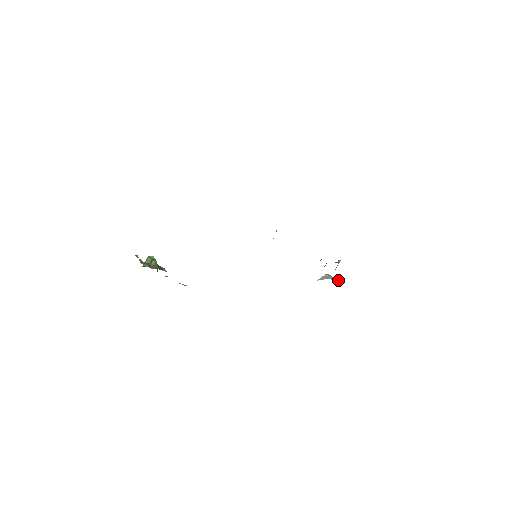
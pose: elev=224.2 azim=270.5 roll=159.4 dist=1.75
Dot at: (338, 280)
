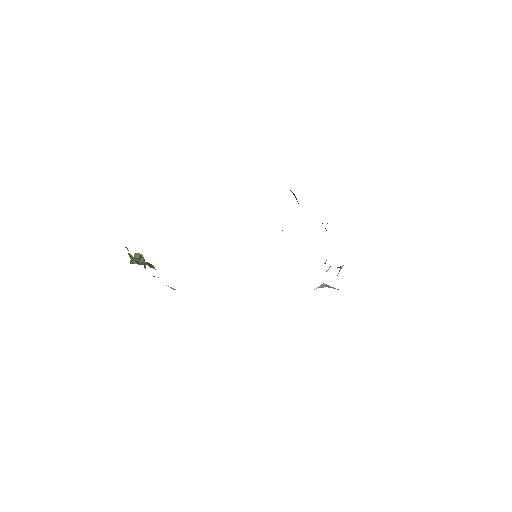
Dot at: (337, 289)
